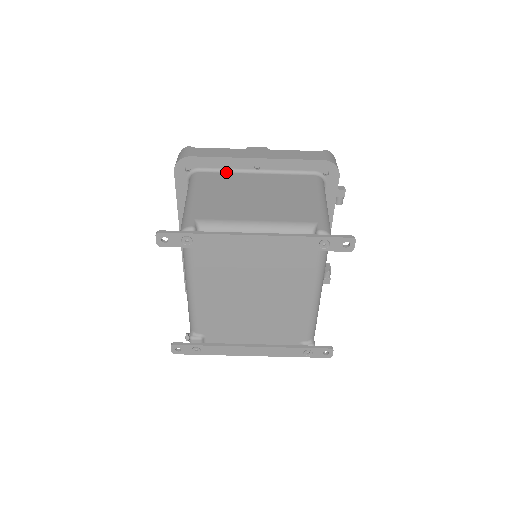
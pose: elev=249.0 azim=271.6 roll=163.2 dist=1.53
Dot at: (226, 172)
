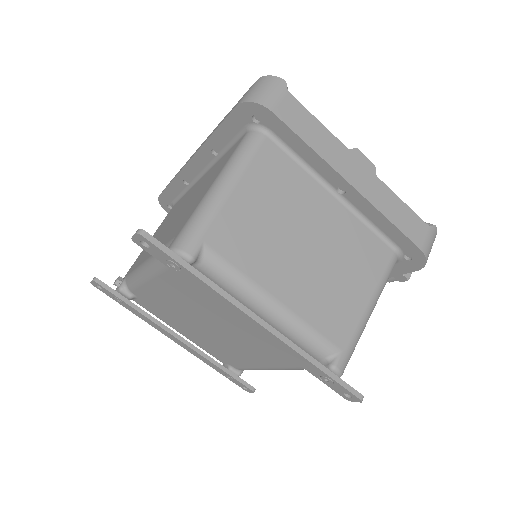
Dot at: (300, 164)
